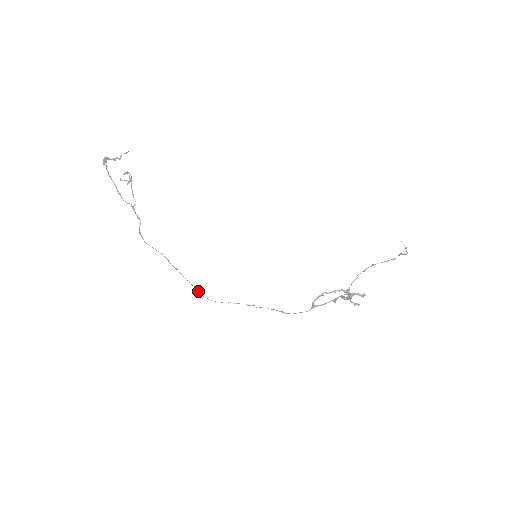
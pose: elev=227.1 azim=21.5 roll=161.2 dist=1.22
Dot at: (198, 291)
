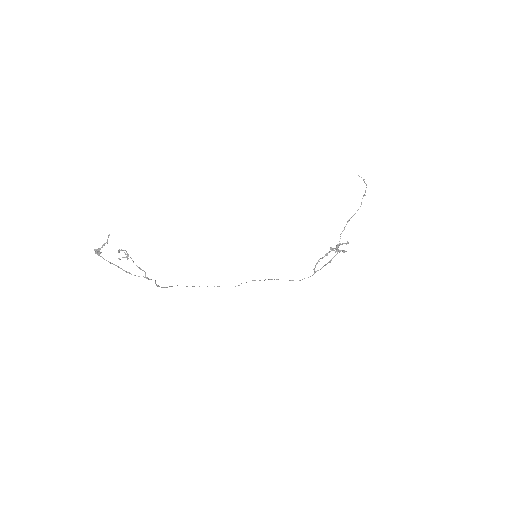
Dot at: occluded
